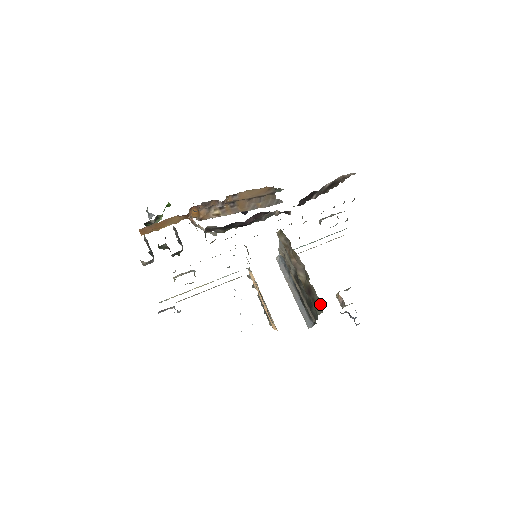
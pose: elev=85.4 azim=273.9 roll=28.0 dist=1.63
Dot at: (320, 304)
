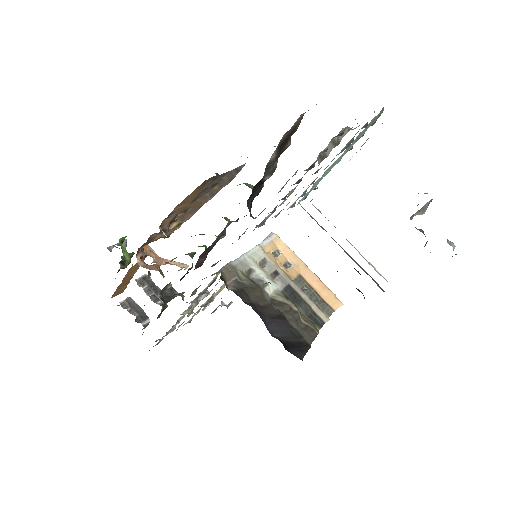
Dot at: occluded
